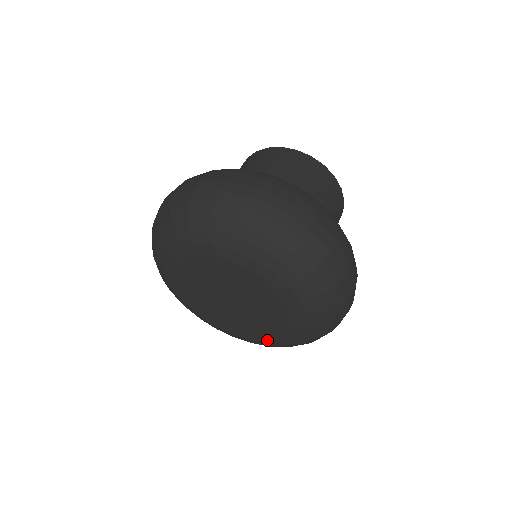
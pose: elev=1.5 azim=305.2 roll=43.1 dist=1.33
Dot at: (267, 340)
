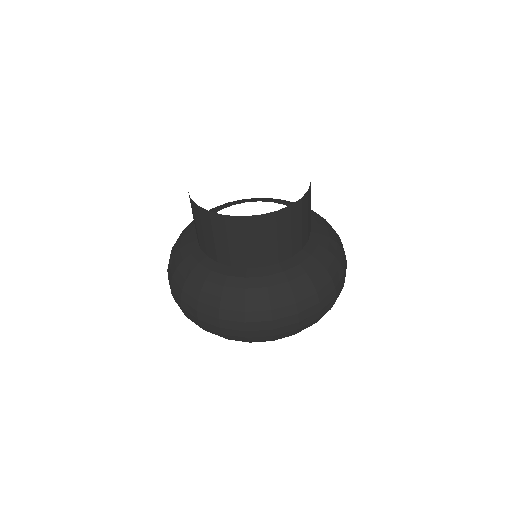
Dot at: occluded
